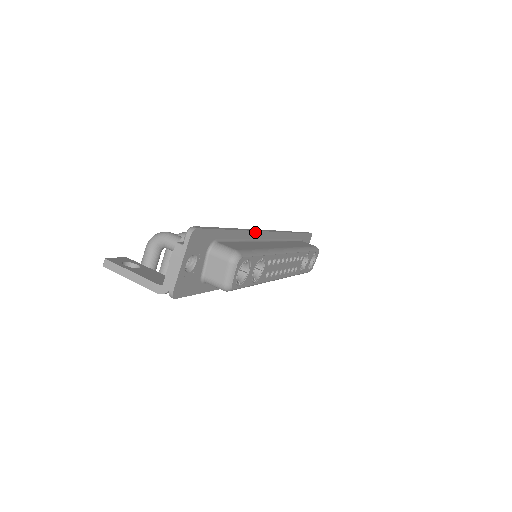
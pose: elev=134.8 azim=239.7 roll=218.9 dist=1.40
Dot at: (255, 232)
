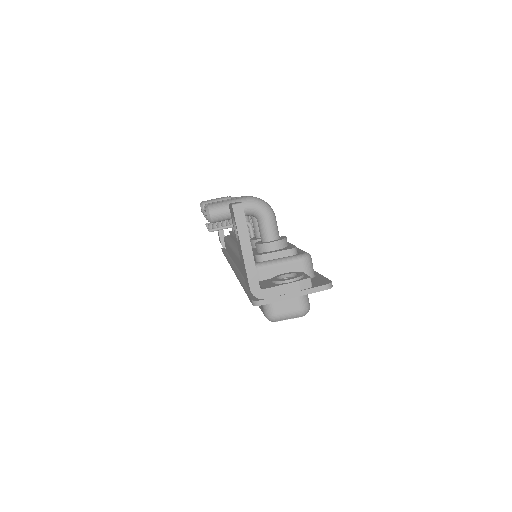
Dot at: occluded
